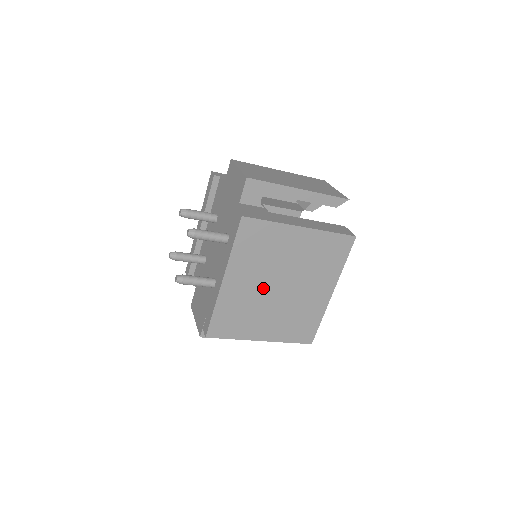
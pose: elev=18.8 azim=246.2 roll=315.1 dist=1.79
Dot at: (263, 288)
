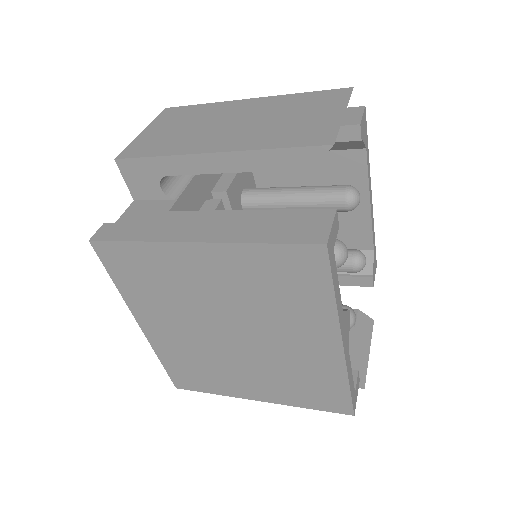
Dot at: (205, 335)
